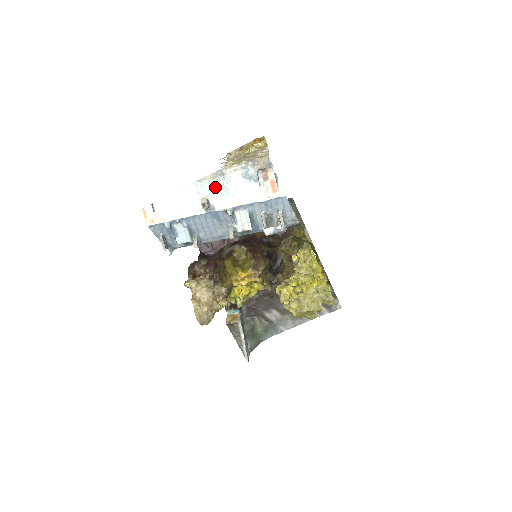
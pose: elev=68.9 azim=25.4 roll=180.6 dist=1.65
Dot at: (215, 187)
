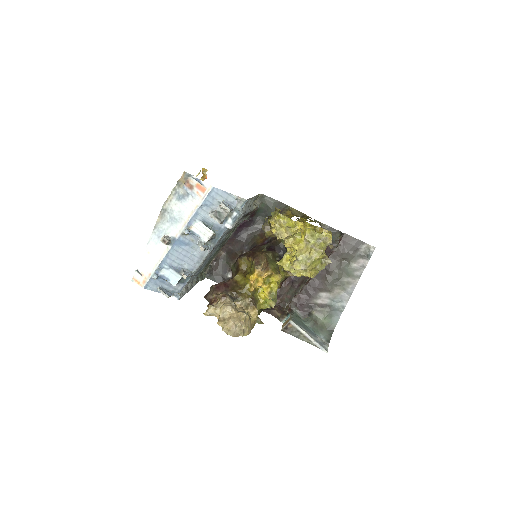
Dot at: (166, 223)
